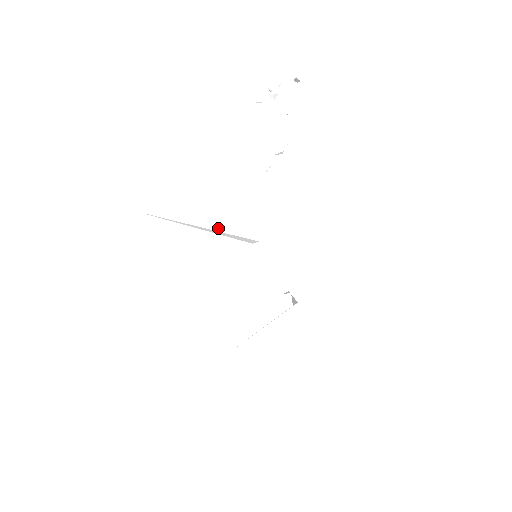
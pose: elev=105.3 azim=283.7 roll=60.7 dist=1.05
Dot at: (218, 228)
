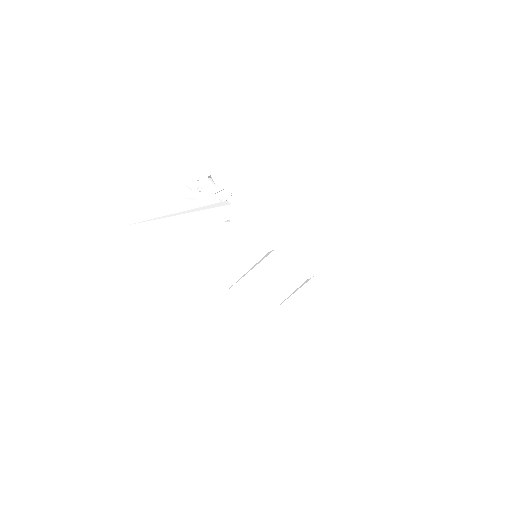
Dot at: (193, 211)
